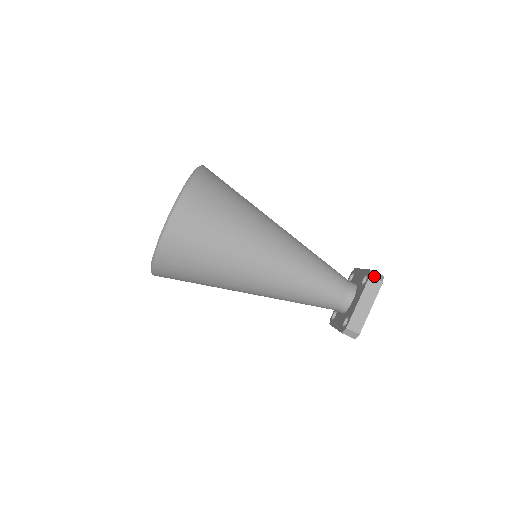
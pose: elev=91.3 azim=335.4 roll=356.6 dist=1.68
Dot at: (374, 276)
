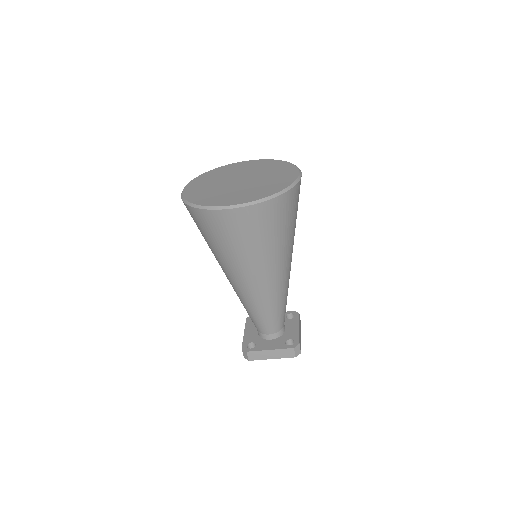
Dot at: (296, 350)
